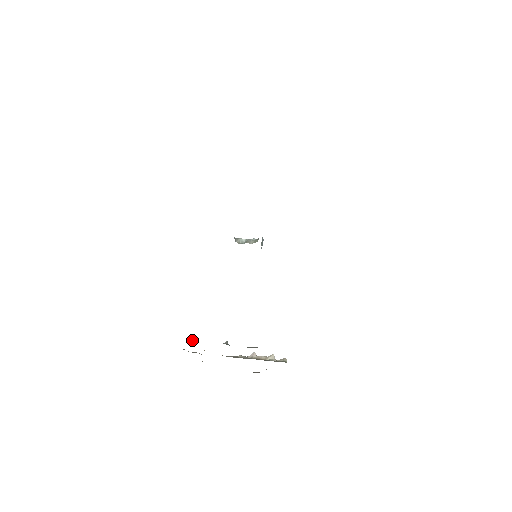
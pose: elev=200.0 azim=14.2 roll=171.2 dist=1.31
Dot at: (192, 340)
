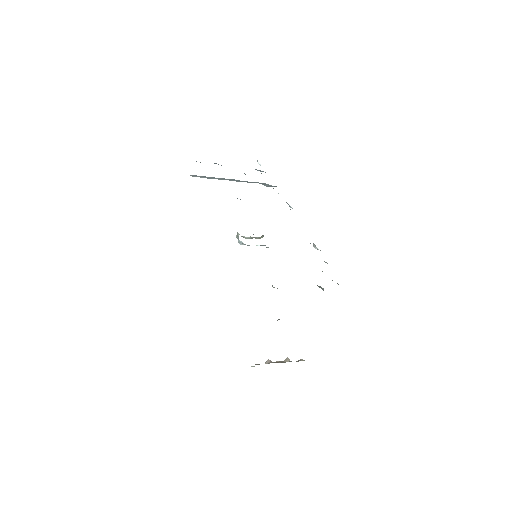
Dot at: occluded
